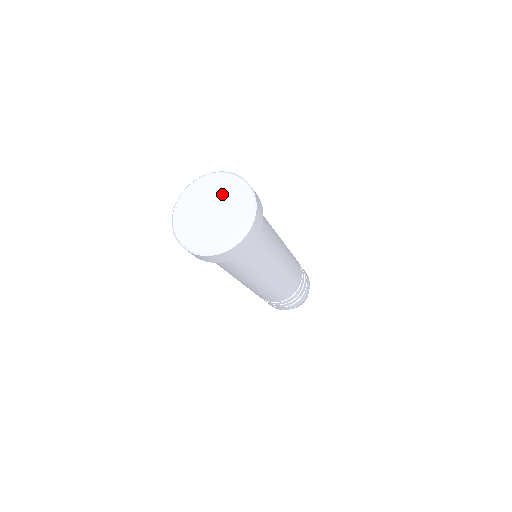
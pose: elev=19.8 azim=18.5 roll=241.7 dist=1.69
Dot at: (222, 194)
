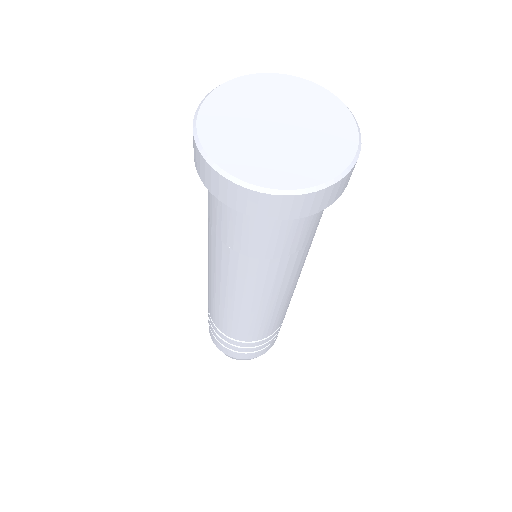
Dot at: (315, 123)
